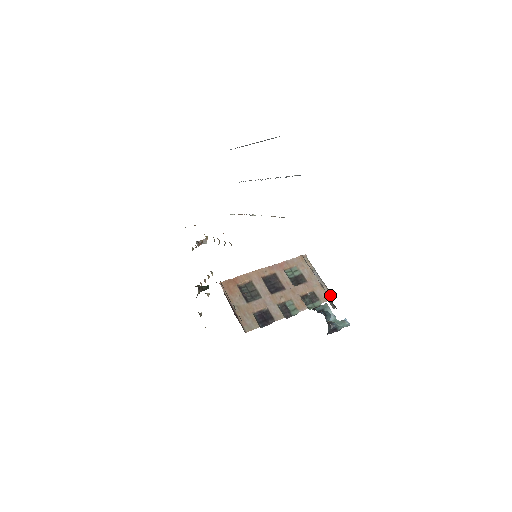
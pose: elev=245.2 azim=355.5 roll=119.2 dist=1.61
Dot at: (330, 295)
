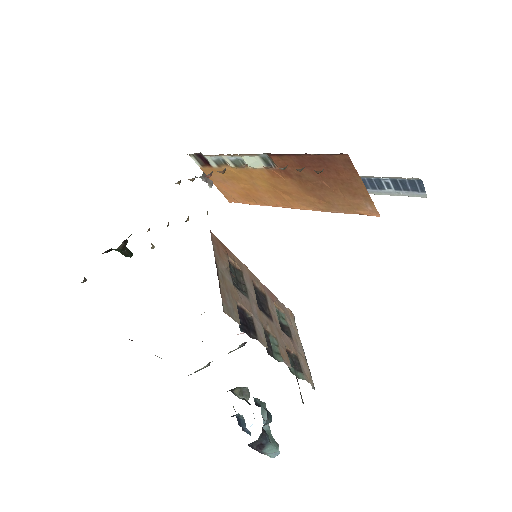
Dot at: (311, 380)
